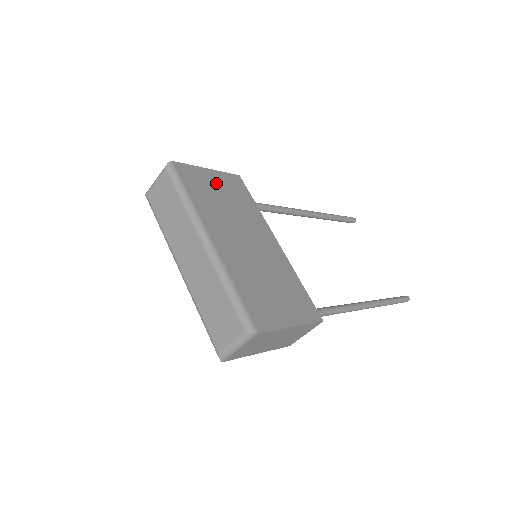
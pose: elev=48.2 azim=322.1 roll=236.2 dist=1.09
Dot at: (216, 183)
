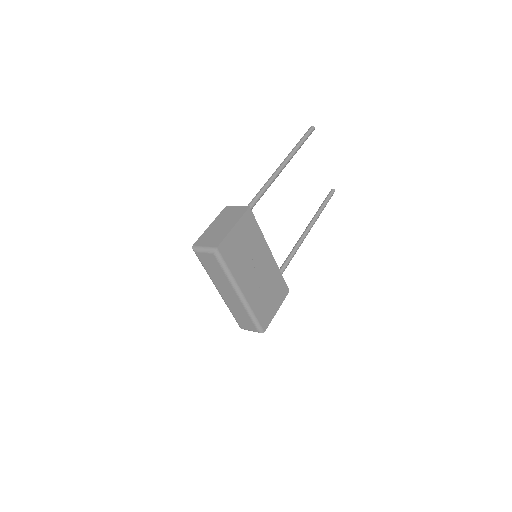
Dot at: (239, 237)
